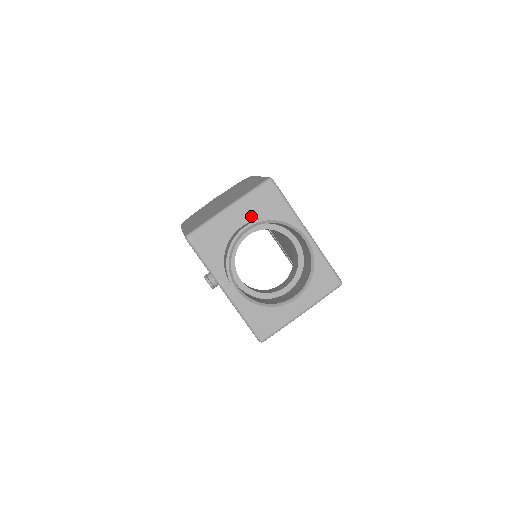
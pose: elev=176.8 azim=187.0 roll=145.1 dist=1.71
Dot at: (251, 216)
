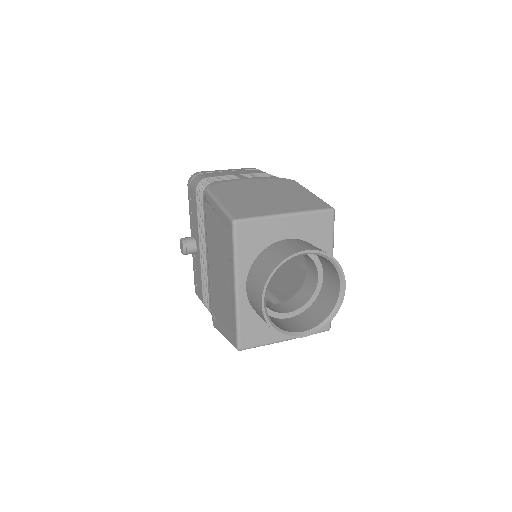
Dot at: (300, 234)
